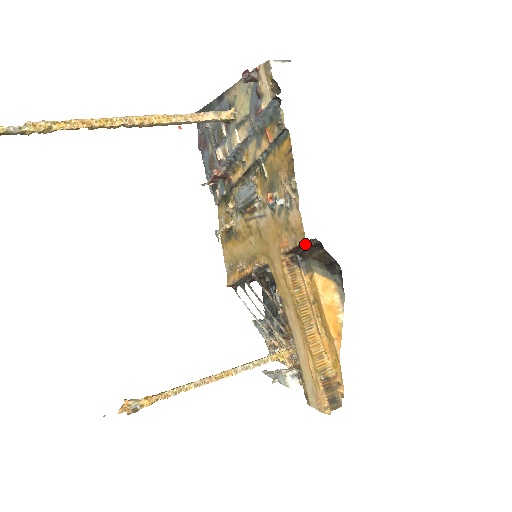
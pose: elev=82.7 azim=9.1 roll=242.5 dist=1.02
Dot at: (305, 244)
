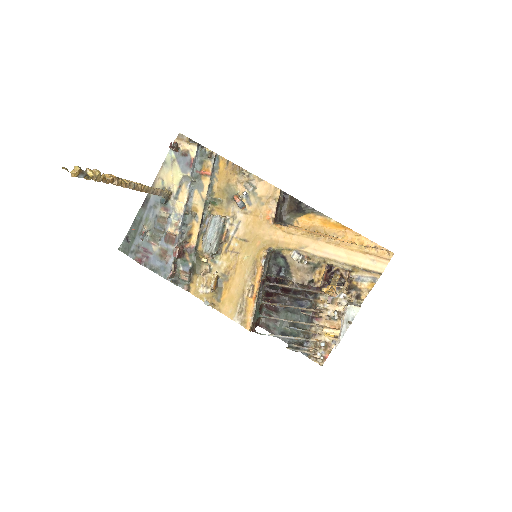
Dot at: (278, 204)
